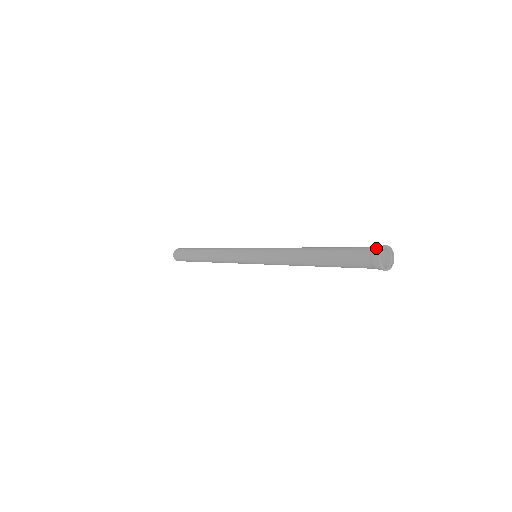
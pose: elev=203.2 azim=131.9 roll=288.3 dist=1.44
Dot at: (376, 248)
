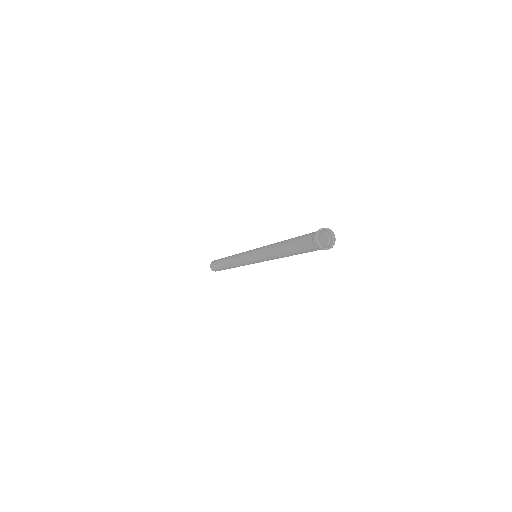
Dot at: occluded
